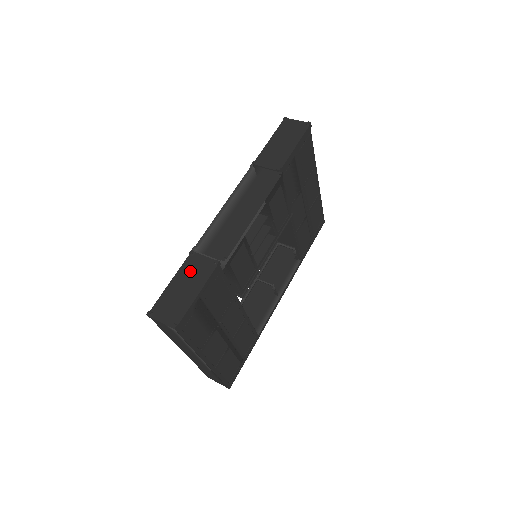
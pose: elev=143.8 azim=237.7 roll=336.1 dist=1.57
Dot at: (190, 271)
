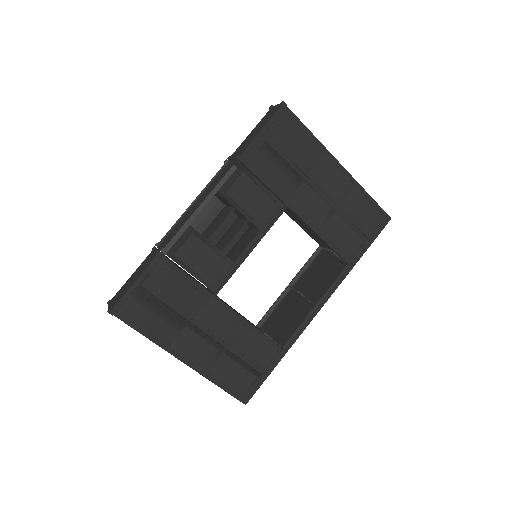
Dot at: (144, 264)
